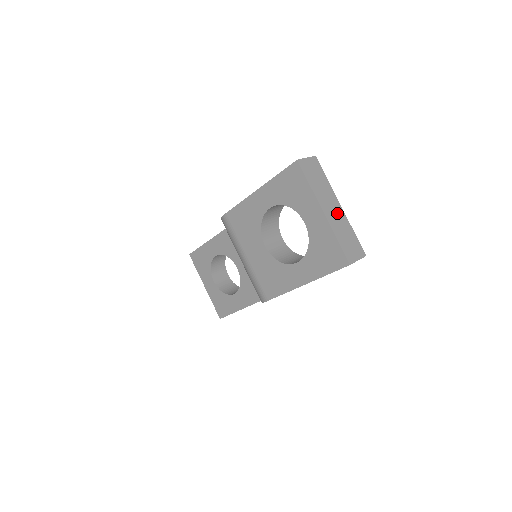
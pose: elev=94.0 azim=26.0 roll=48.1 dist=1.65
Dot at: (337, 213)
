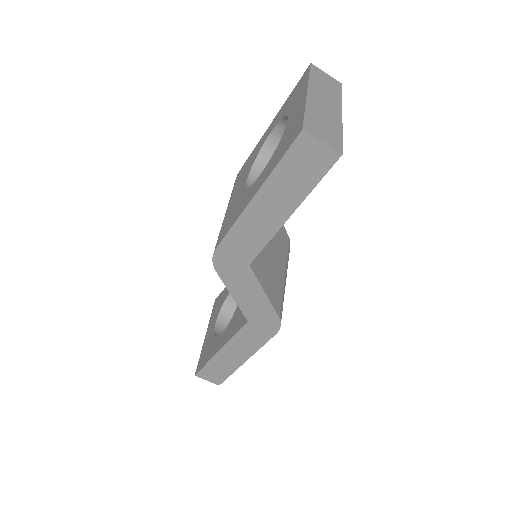
Dot at: (329, 110)
